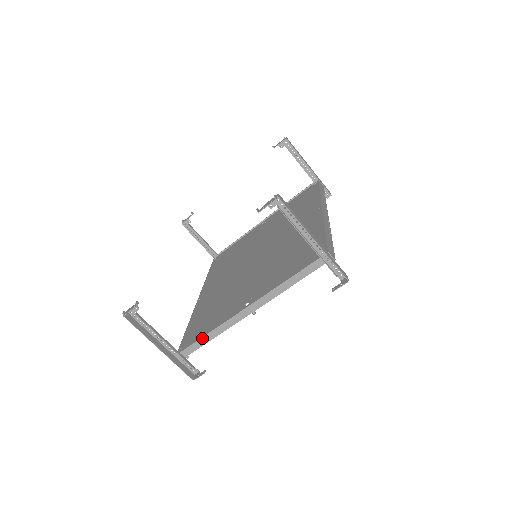
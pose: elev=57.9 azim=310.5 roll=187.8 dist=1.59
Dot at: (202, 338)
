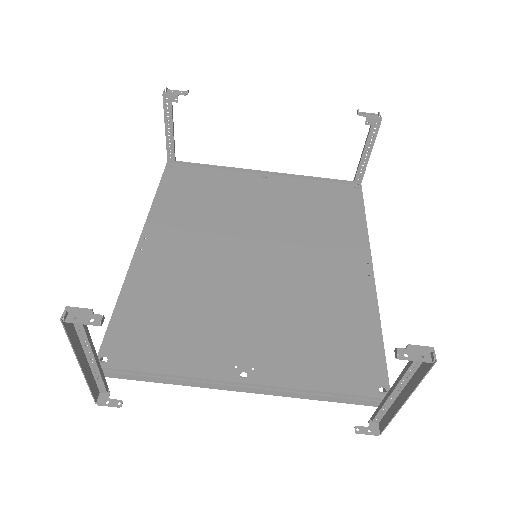
Dot at: (152, 377)
